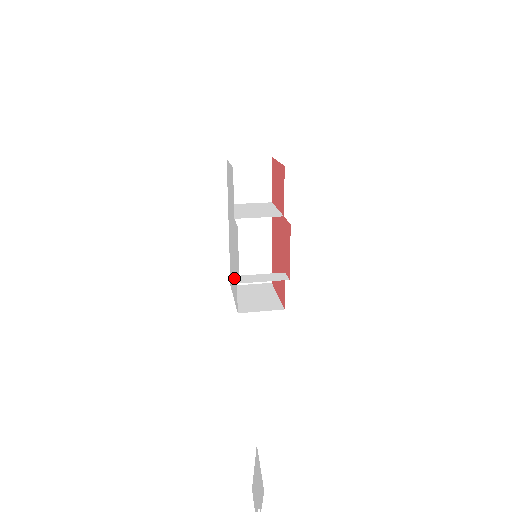
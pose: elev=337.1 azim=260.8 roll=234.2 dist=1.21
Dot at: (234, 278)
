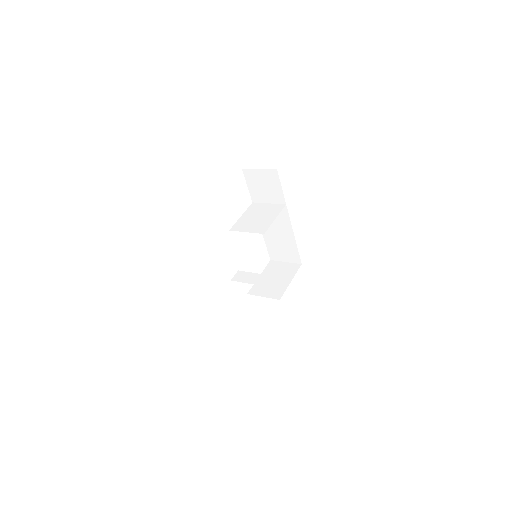
Dot at: occluded
